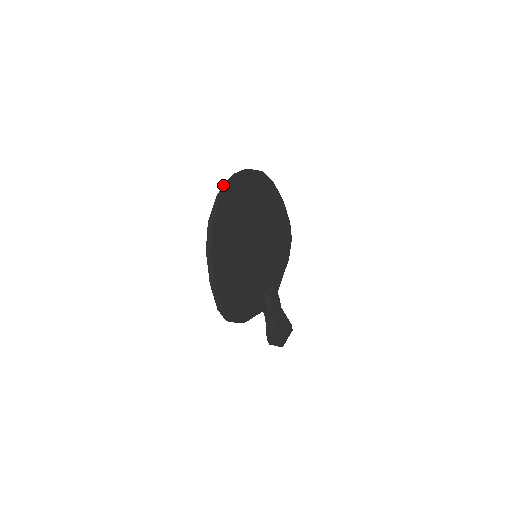
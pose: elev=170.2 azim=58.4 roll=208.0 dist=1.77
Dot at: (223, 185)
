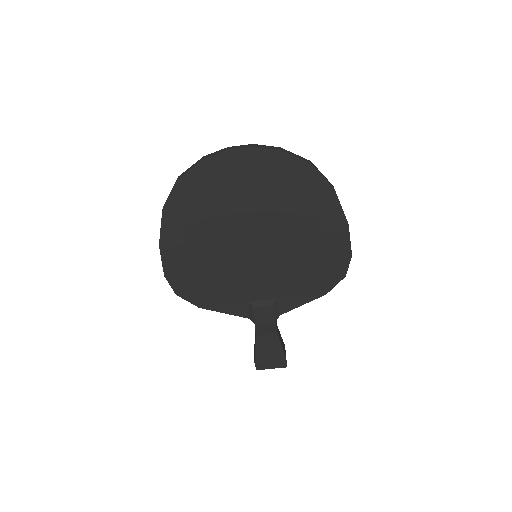
Dot at: occluded
